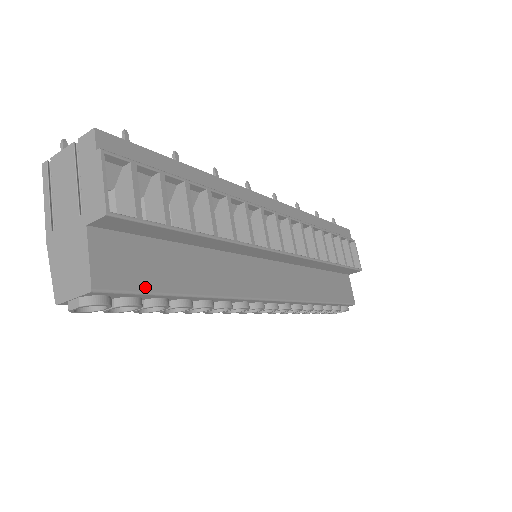
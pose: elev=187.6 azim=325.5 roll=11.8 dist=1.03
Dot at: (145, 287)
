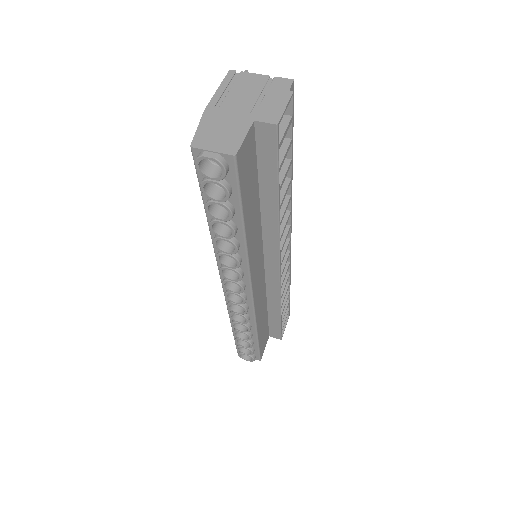
Dot at: (242, 190)
